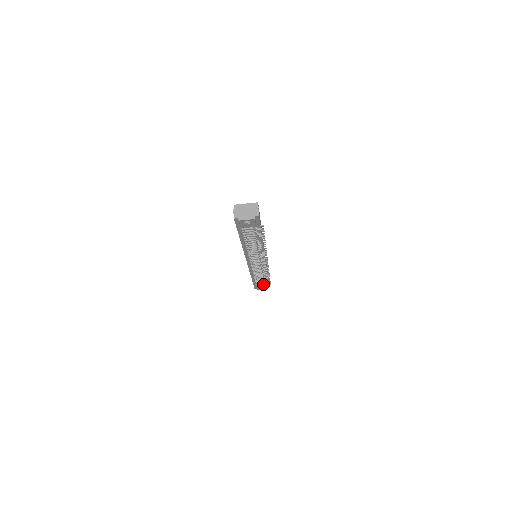
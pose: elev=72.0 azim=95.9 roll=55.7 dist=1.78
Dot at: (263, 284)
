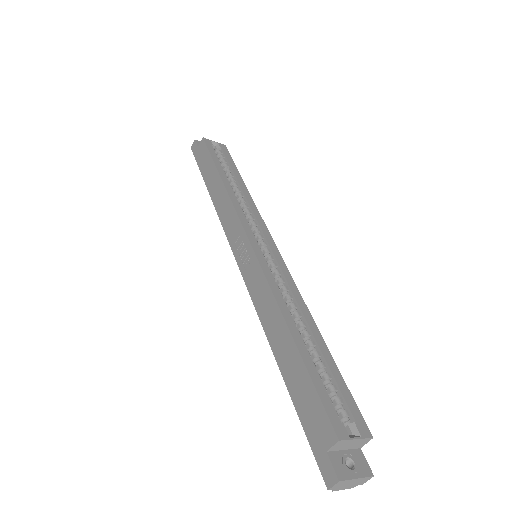
Dot at: occluded
